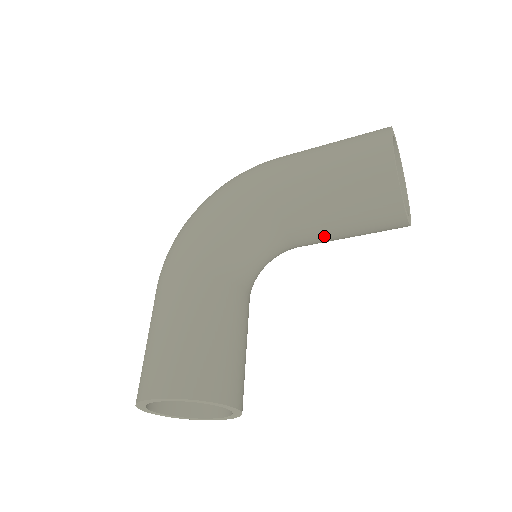
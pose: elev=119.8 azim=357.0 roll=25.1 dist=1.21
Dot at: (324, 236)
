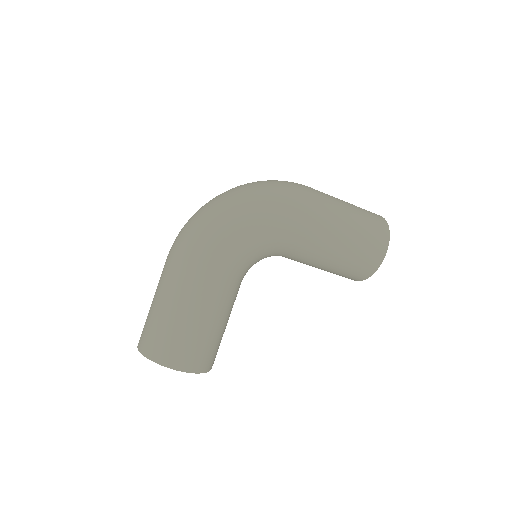
Dot at: occluded
